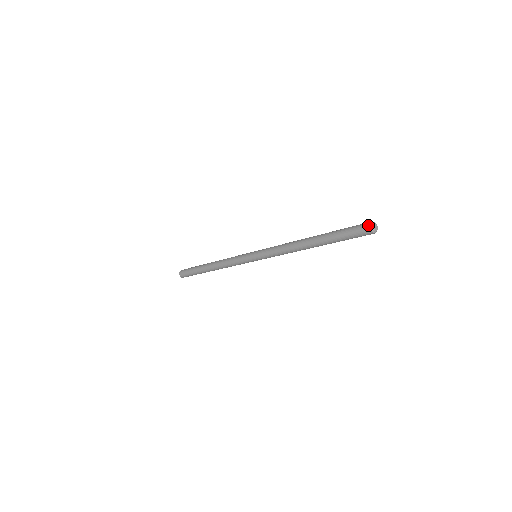
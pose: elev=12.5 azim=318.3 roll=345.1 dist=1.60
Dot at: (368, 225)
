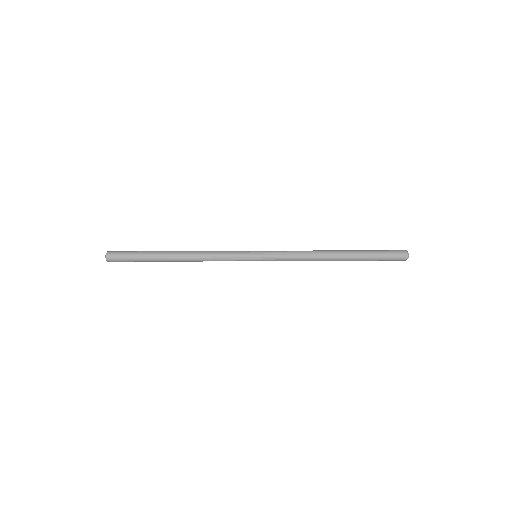
Dot at: (406, 253)
